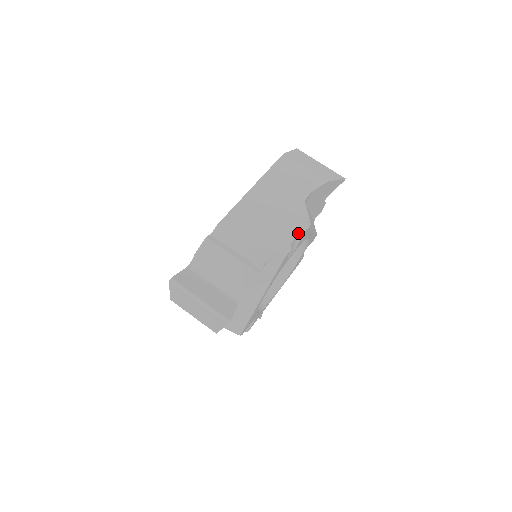
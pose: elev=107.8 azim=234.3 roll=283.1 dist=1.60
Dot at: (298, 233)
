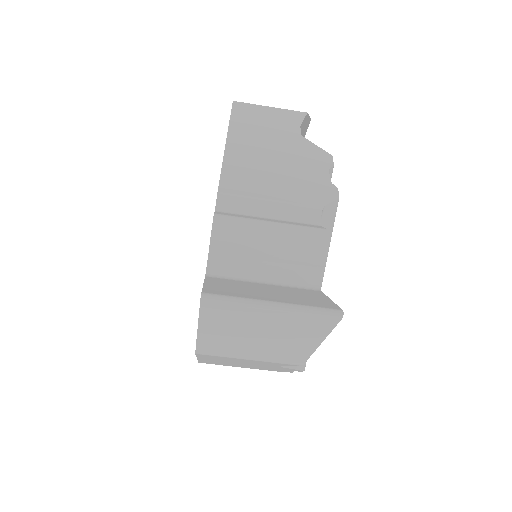
Dot at: occluded
